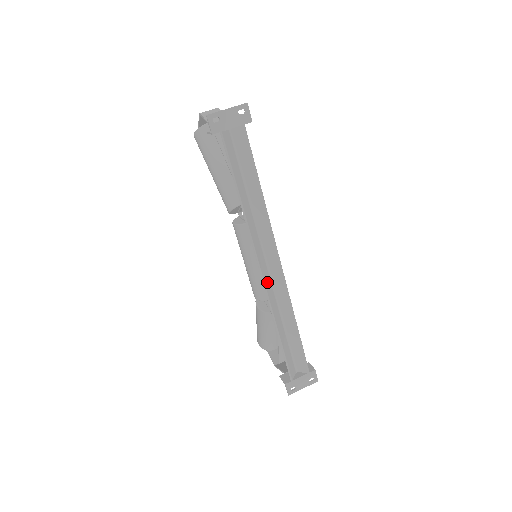
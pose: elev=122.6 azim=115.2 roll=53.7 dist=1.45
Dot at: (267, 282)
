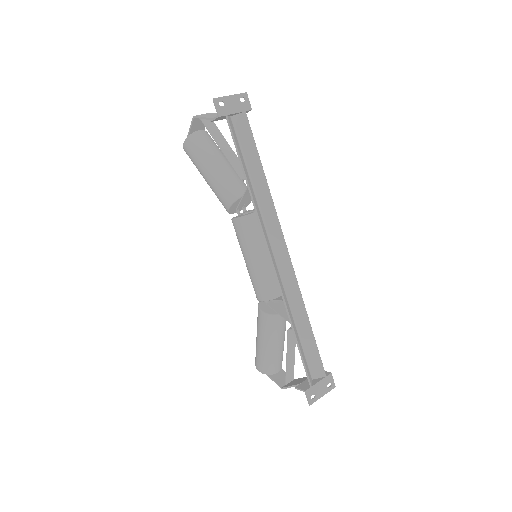
Dot at: (277, 271)
